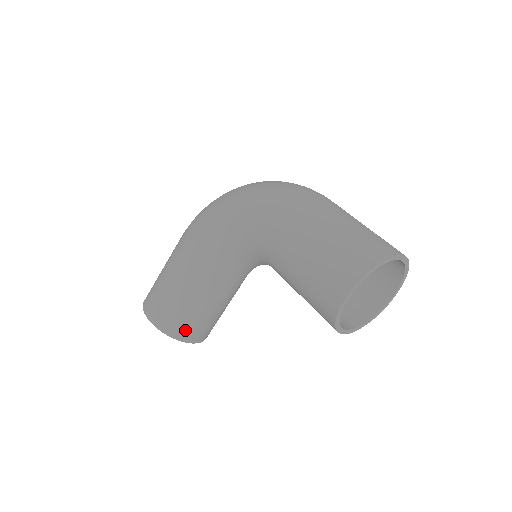
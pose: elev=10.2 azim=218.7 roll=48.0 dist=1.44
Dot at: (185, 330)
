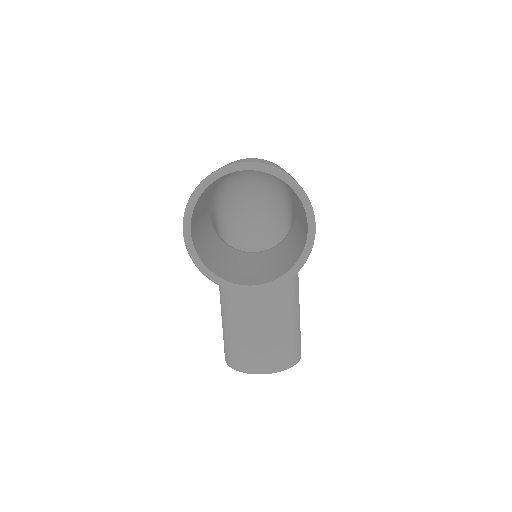
Dot at: (243, 359)
